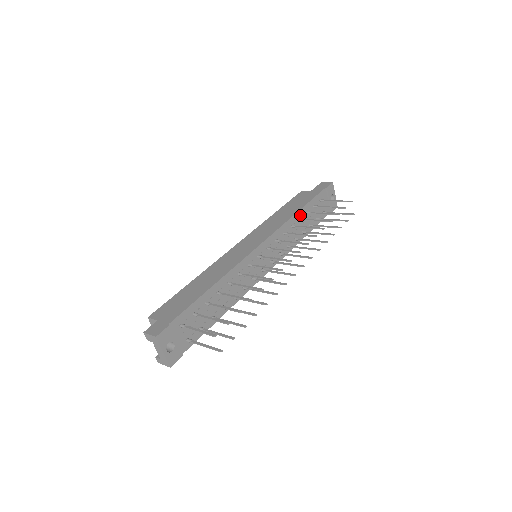
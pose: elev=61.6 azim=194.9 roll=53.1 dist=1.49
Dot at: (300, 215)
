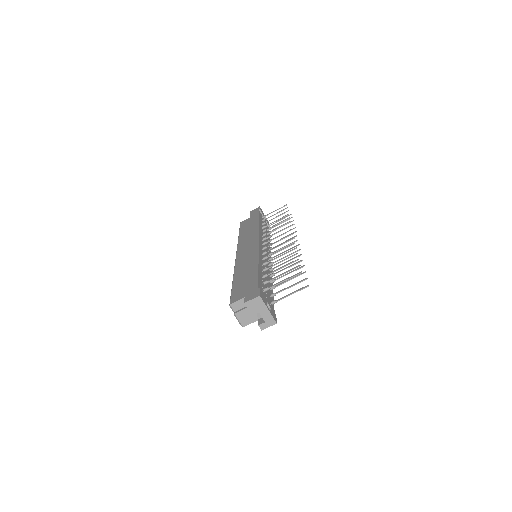
Dot at: occluded
